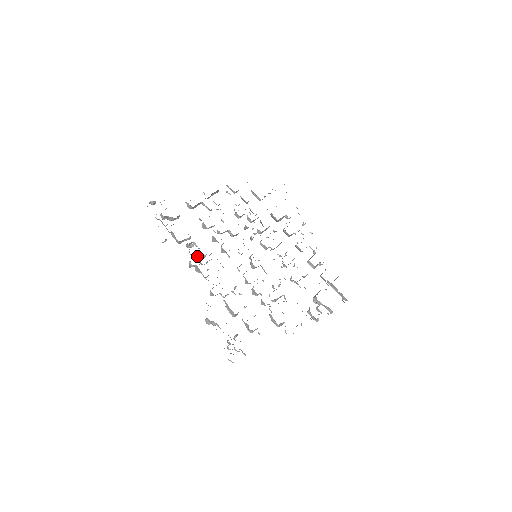
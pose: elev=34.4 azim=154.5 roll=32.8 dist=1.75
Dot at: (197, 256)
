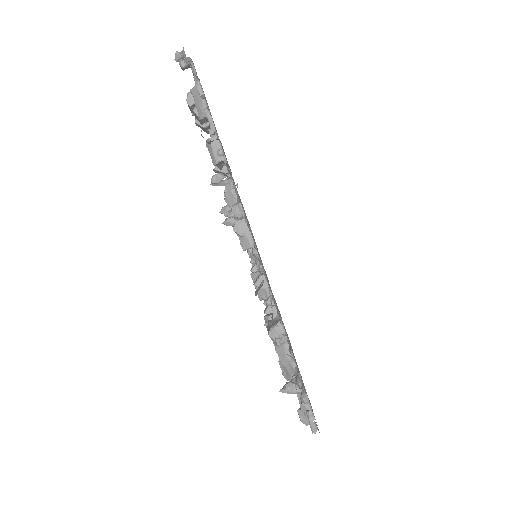
Dot at: occluded
